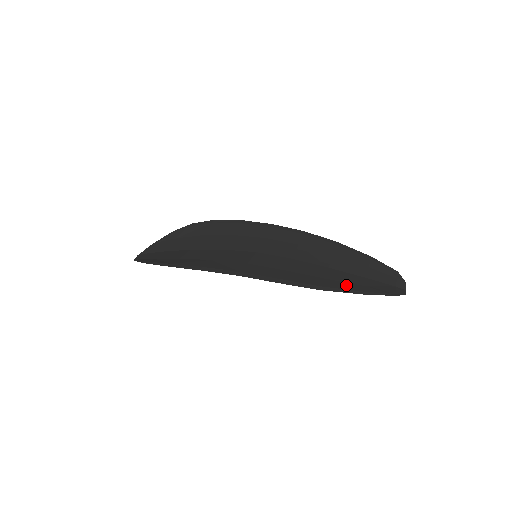
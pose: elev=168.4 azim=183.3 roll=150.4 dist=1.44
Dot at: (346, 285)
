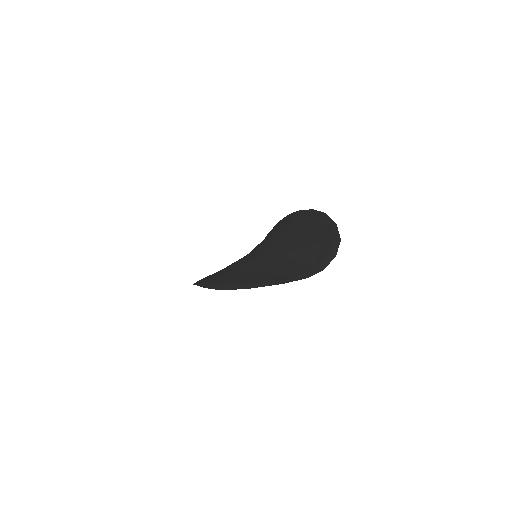
Dot at: (255, 278)
